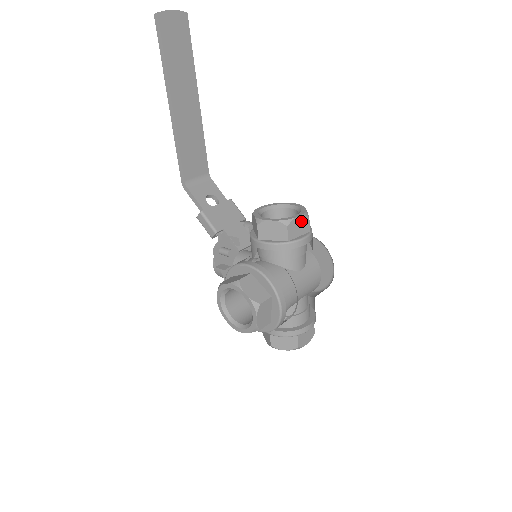
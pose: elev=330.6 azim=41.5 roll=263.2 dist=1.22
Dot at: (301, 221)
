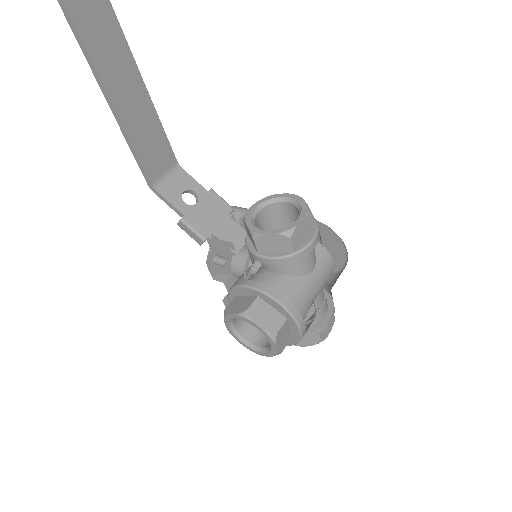
Dot at: (305, 224)
